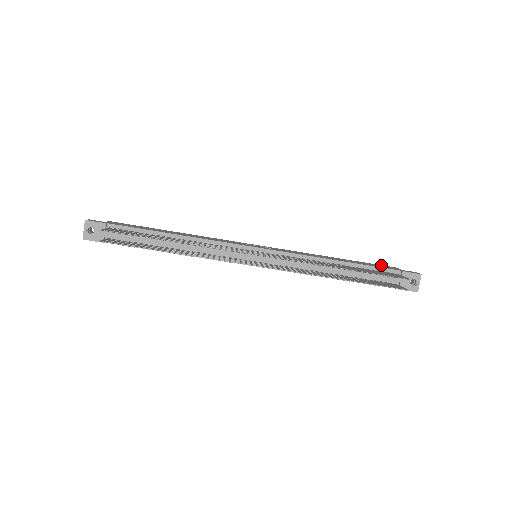
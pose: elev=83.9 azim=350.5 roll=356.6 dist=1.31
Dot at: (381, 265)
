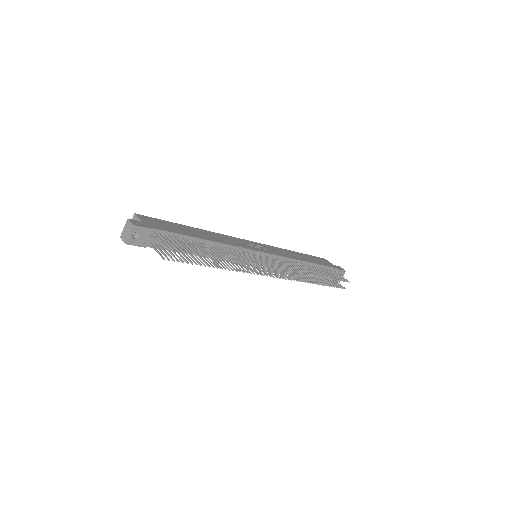
Dot at: (319, 258)
